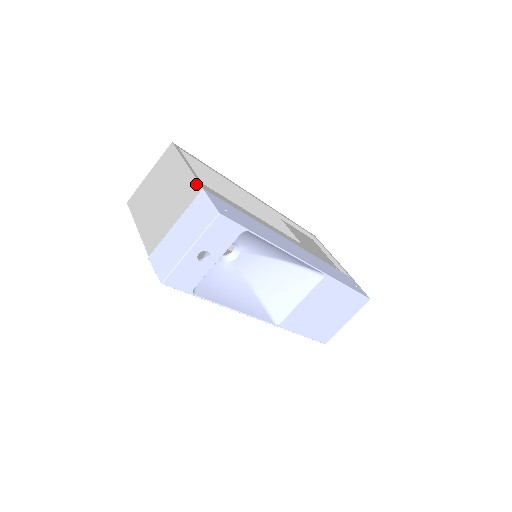
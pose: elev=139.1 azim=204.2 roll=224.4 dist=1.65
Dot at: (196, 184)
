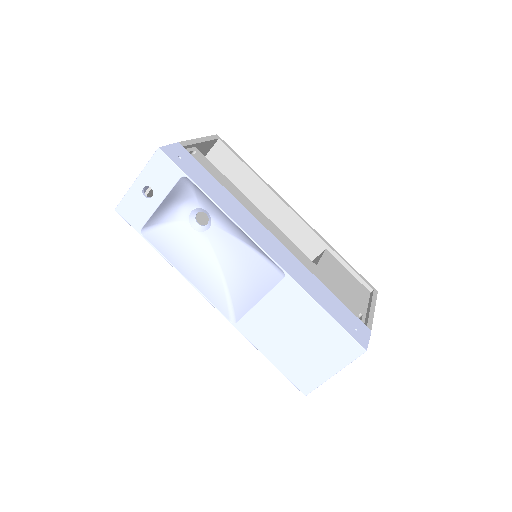
Dot at: occluded
